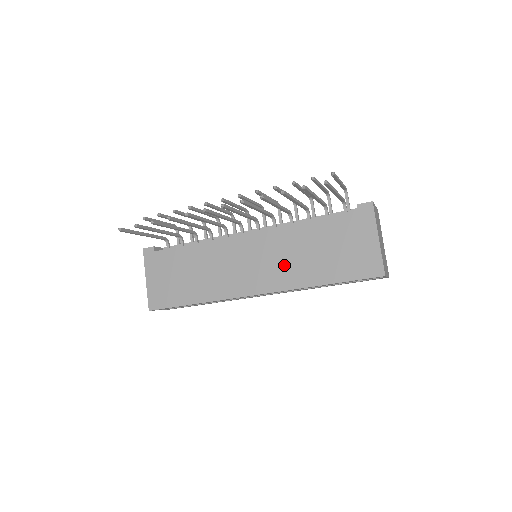
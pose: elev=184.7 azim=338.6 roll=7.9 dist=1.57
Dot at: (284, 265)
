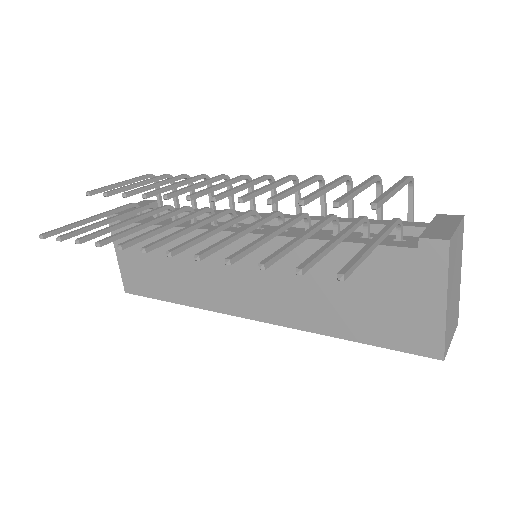
Dot at: (290, 294)
